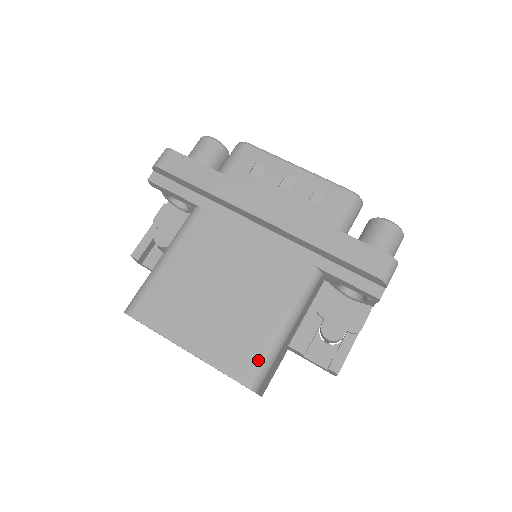
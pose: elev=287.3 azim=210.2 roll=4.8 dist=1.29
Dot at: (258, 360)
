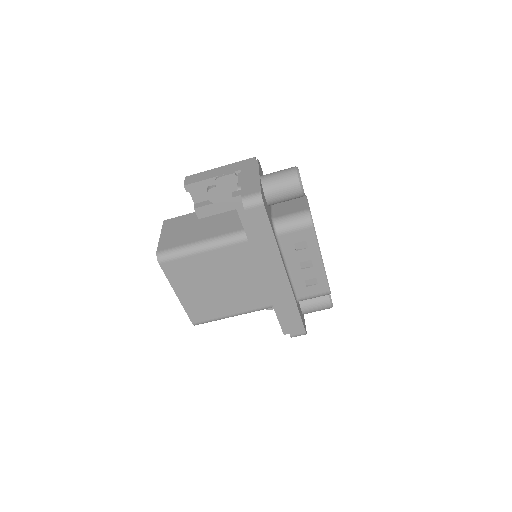
Dot at: (208, 320)
